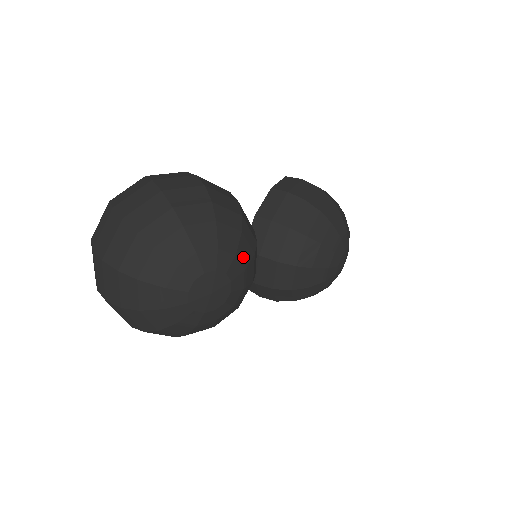
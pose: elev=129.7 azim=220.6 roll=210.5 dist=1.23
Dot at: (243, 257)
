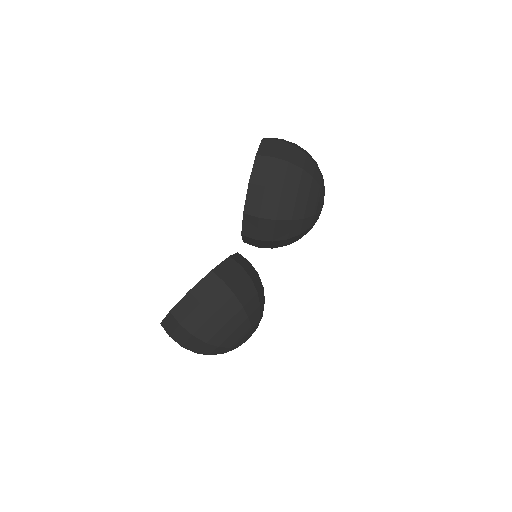
Dot at: (255, 320)
